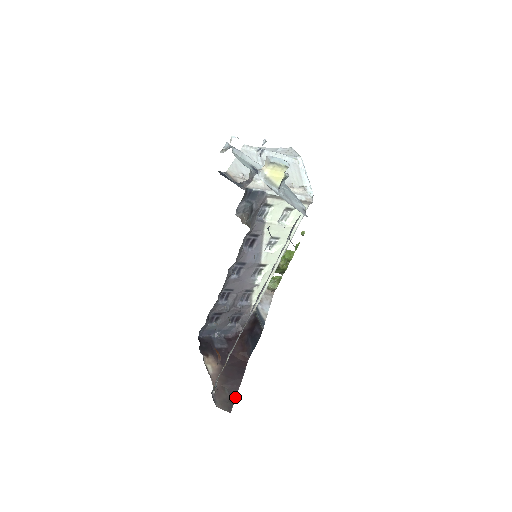
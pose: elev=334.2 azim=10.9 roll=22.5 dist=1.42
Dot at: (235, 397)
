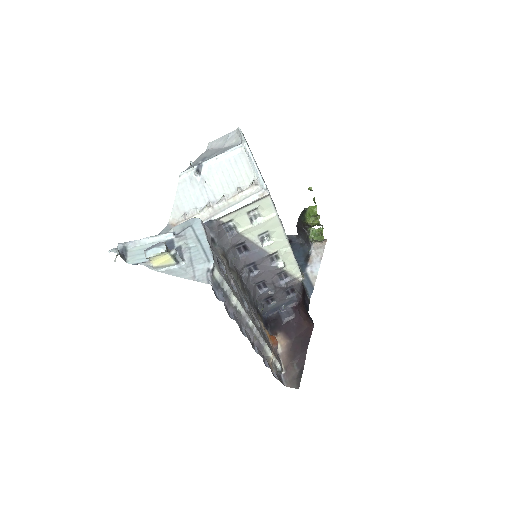
Dot at: (302, 372)
